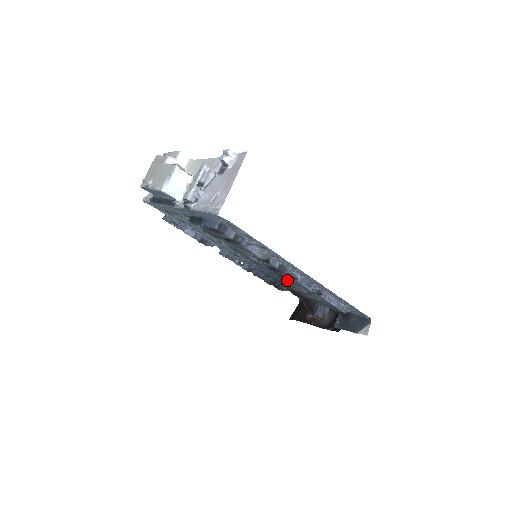
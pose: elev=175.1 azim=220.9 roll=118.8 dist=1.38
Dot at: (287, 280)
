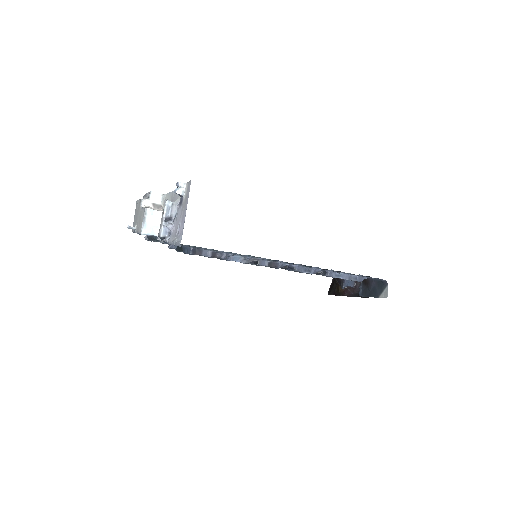
Dot at: occluded
